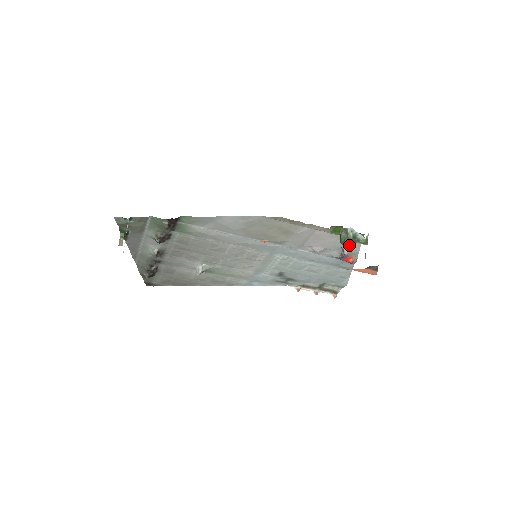
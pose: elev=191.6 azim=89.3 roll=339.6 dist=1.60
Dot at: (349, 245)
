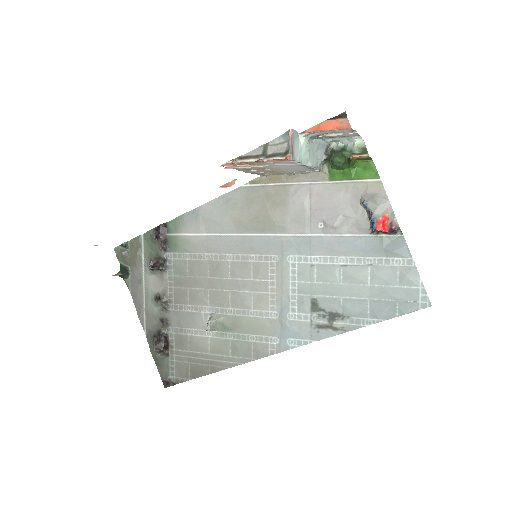
Dot at: (335, 155)
